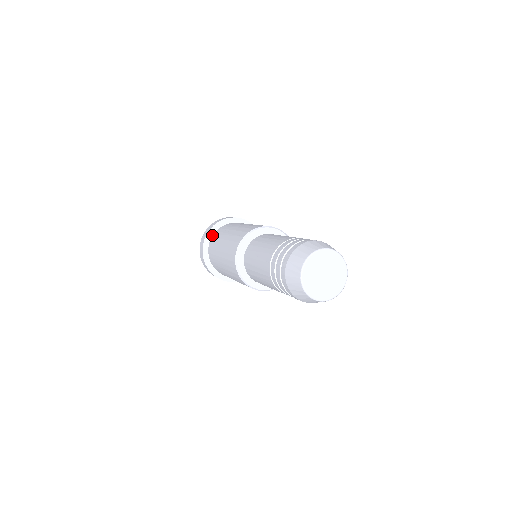
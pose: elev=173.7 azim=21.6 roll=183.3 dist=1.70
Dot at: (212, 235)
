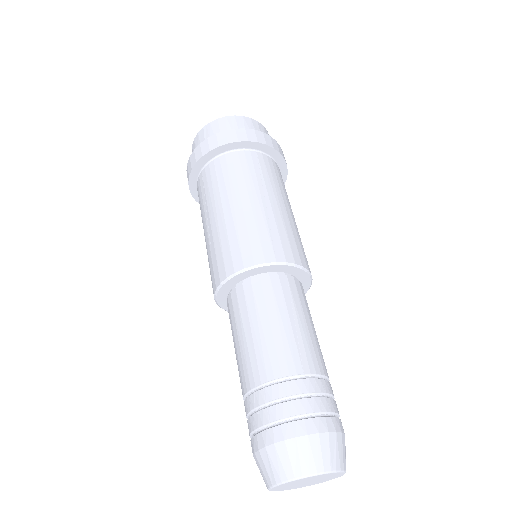
Dot at: (197, 180)
